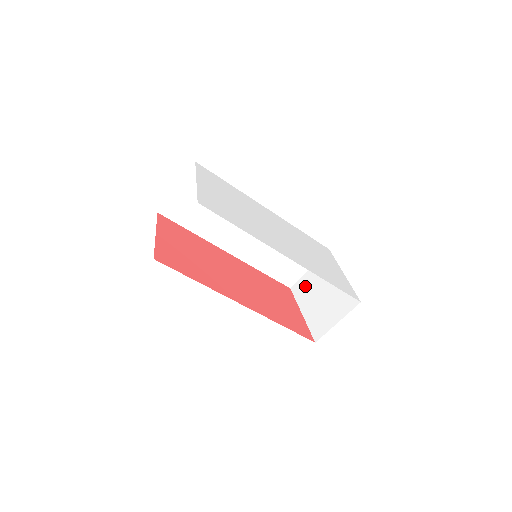
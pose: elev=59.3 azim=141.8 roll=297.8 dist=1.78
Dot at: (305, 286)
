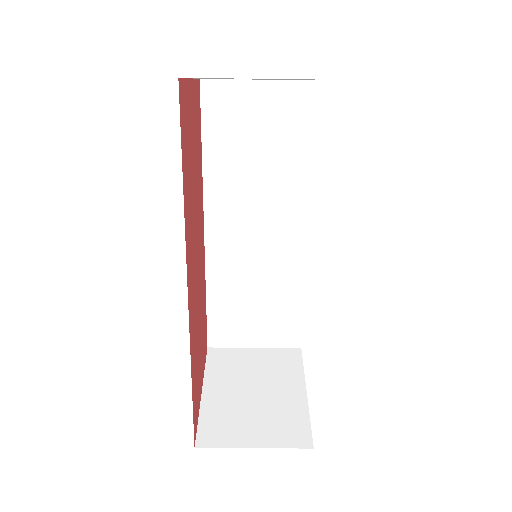
Dot at: (234, 361)
